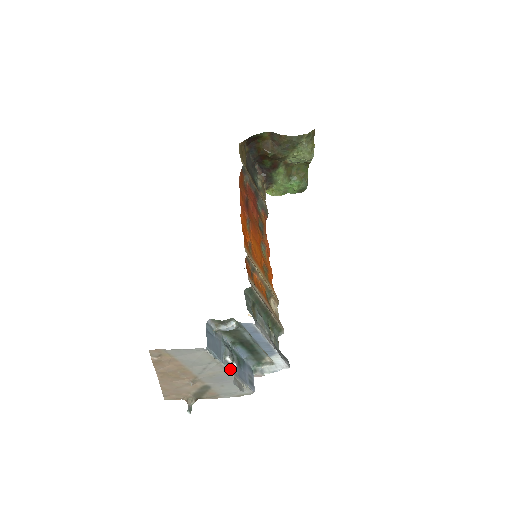
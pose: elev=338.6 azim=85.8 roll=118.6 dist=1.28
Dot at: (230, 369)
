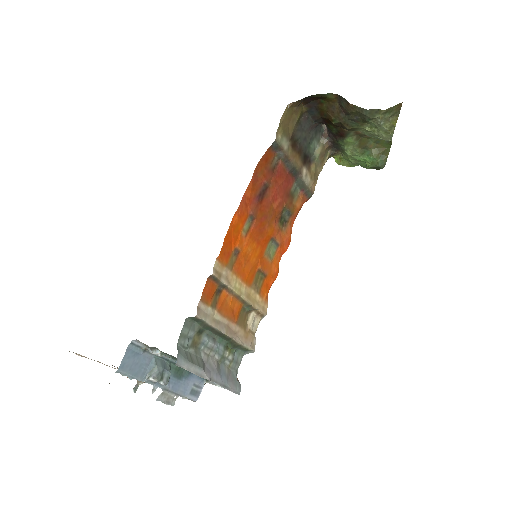
Dot at: (157, 385)
